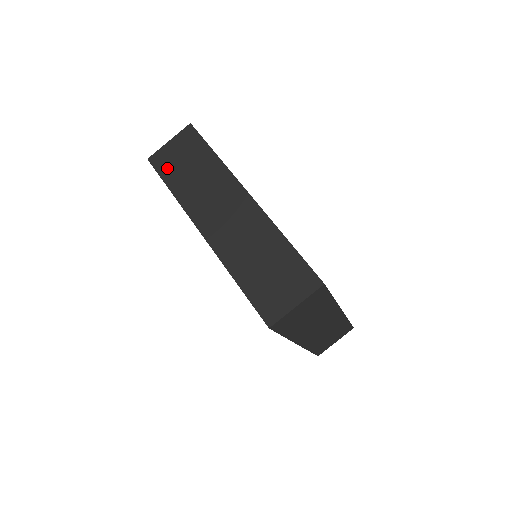
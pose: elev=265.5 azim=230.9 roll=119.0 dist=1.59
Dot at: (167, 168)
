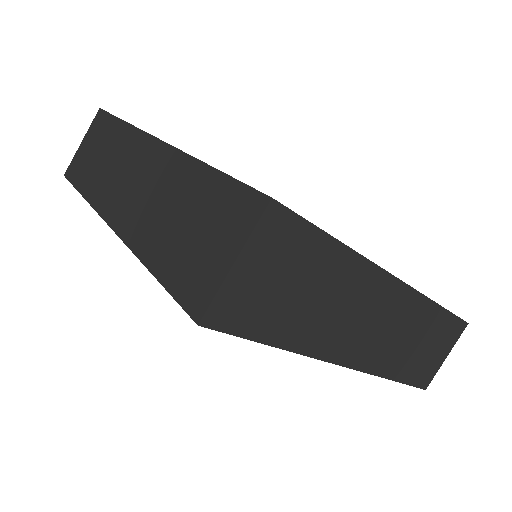
Dot at: (79, 172)
